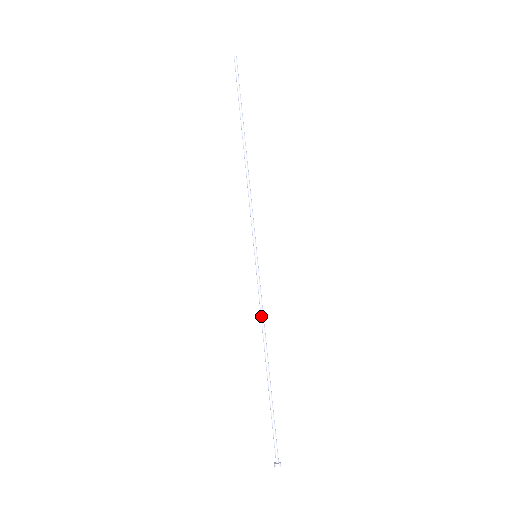
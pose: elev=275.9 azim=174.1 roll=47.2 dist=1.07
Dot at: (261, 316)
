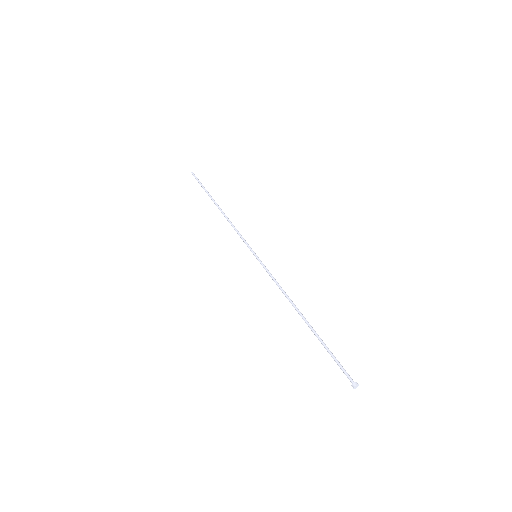
Dot at: (279, 288)
